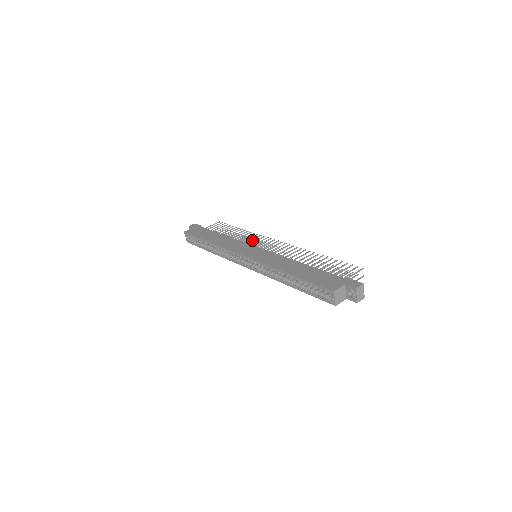
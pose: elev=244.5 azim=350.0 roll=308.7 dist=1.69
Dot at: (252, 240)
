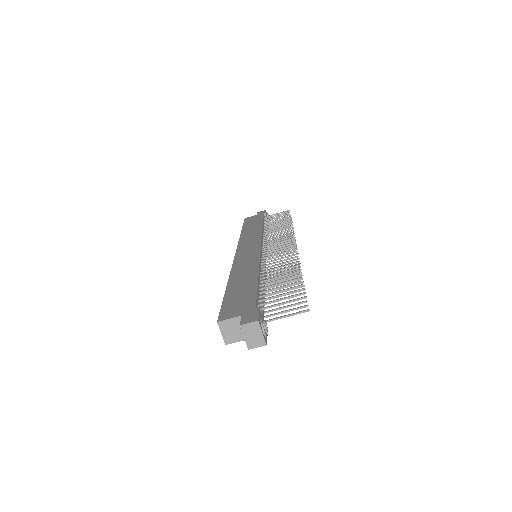
Dot at: (289, 236)
